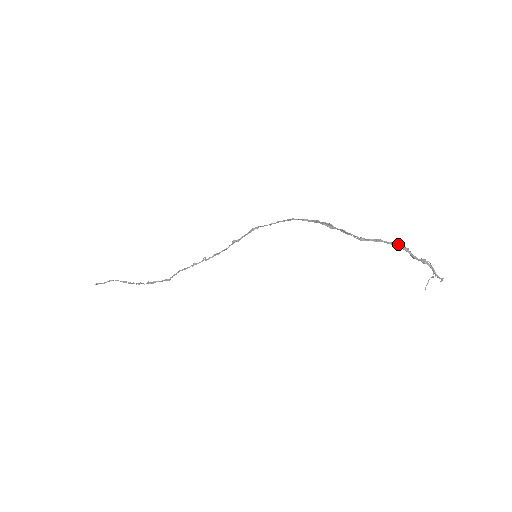
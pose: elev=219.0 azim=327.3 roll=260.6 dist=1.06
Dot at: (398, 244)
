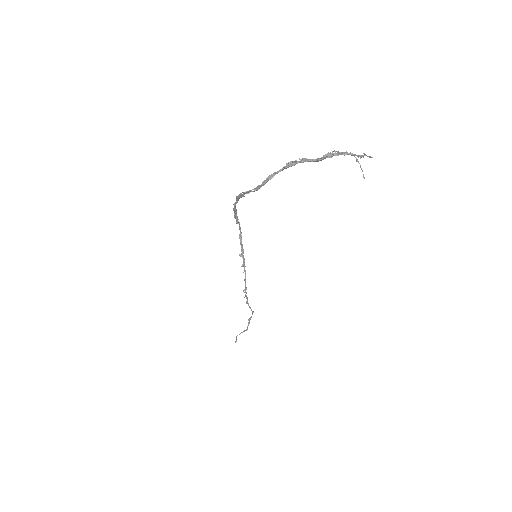
Dot at: (290, 163)
